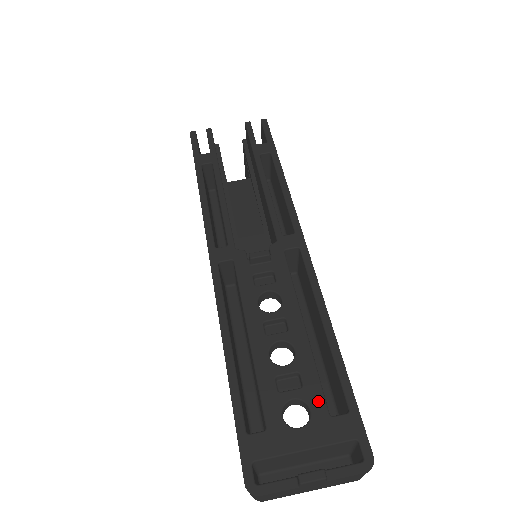
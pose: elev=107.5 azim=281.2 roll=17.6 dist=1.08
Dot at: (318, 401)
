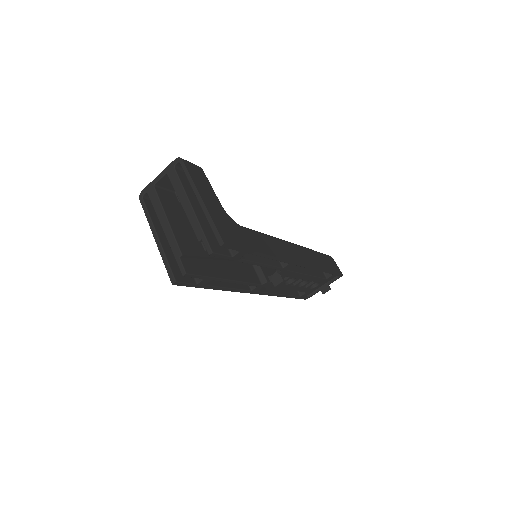
Dot at: (321, 280)
